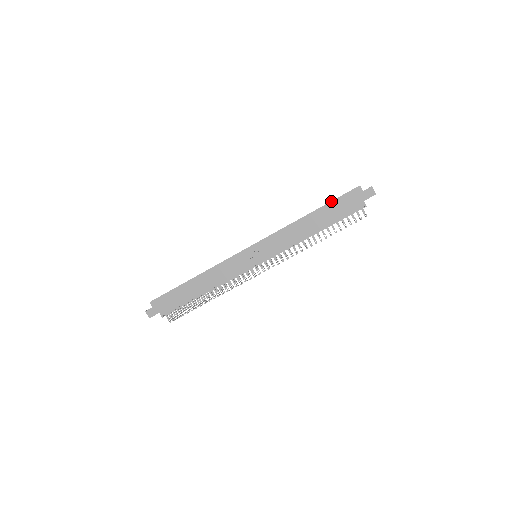
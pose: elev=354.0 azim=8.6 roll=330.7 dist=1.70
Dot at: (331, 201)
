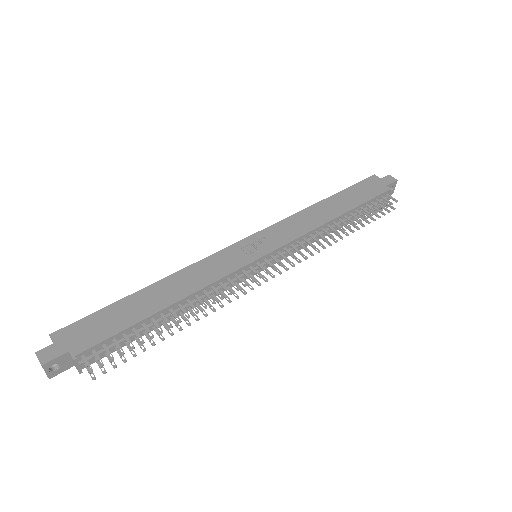
Dot at: (346, 188)
